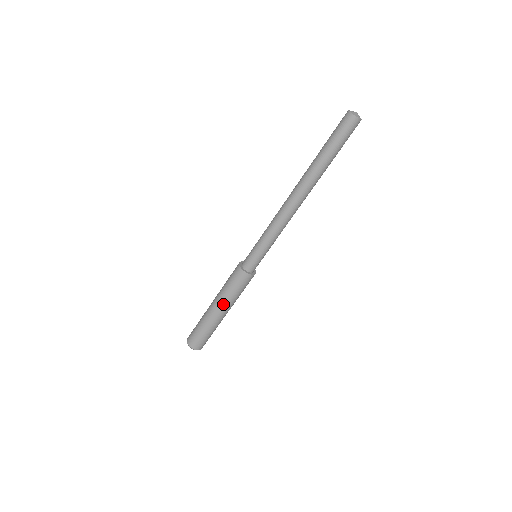
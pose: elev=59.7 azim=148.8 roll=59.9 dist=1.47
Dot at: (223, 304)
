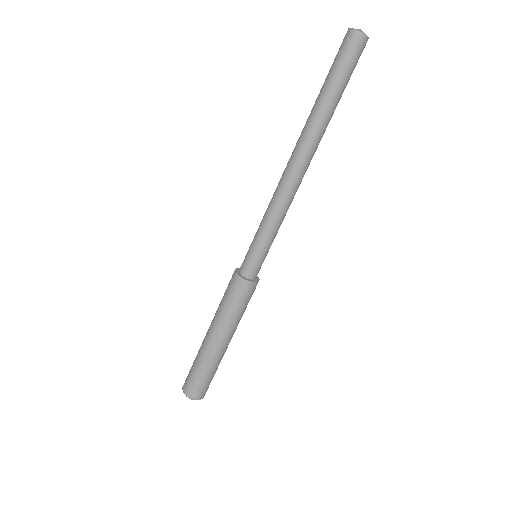
Dot at: (227, 331)
